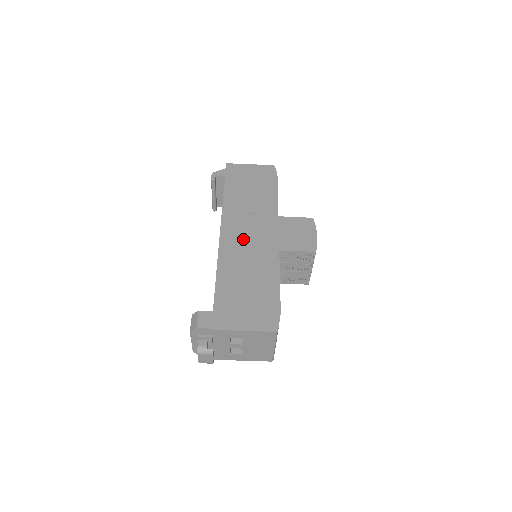
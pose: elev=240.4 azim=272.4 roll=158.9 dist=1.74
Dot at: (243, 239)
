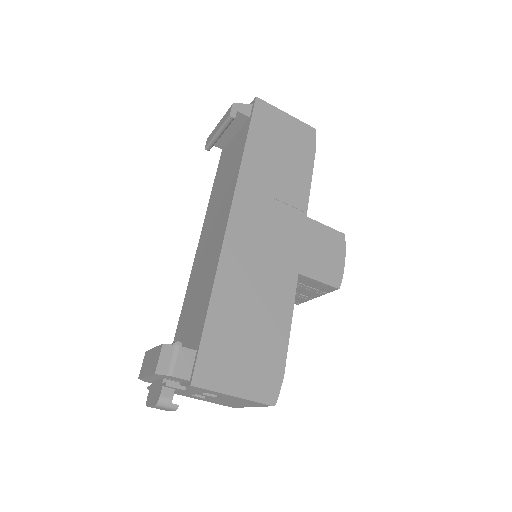
Dot at: (257, 239)
